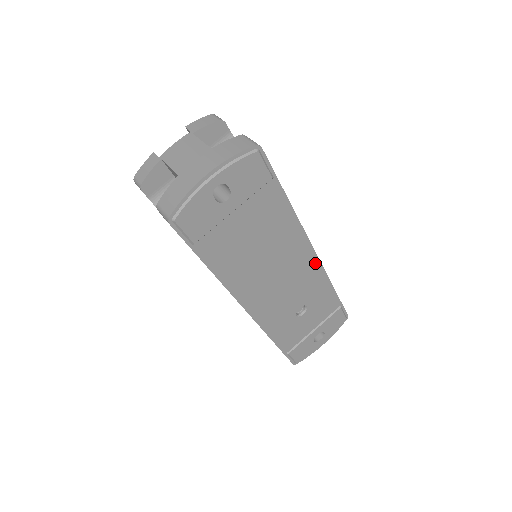
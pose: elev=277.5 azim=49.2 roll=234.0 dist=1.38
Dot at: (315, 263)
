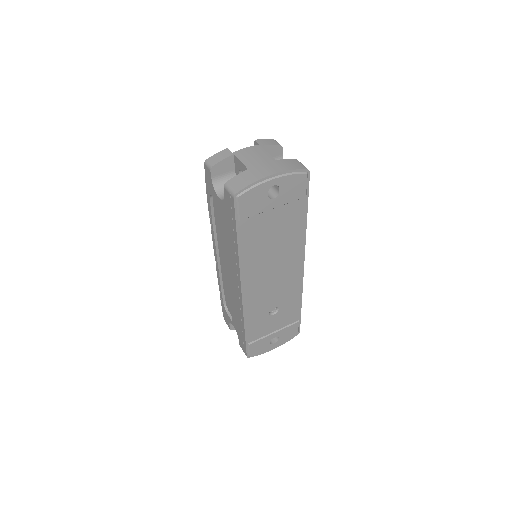
Dot at: (300, 275)
